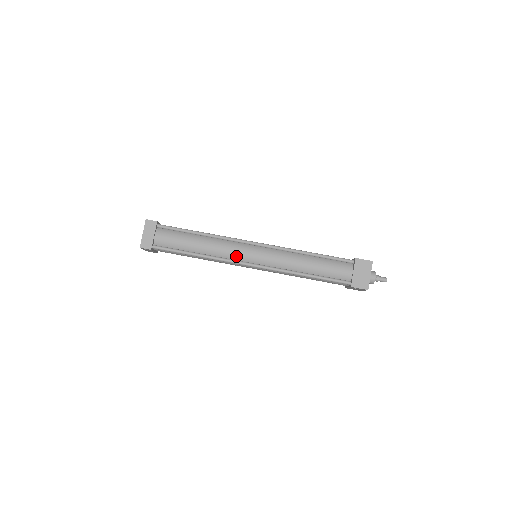
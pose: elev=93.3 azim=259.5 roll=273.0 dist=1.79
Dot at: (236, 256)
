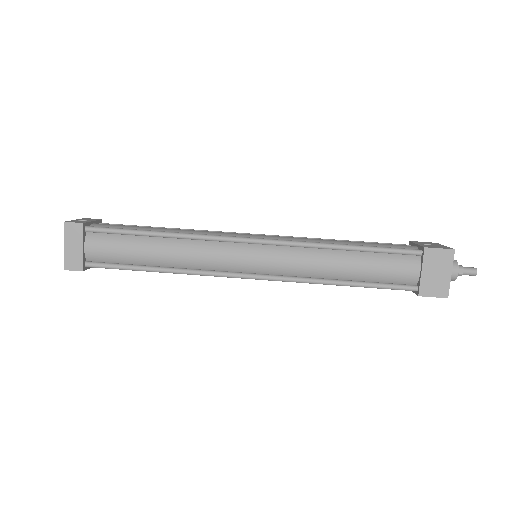
Dot at: (222, 265)
